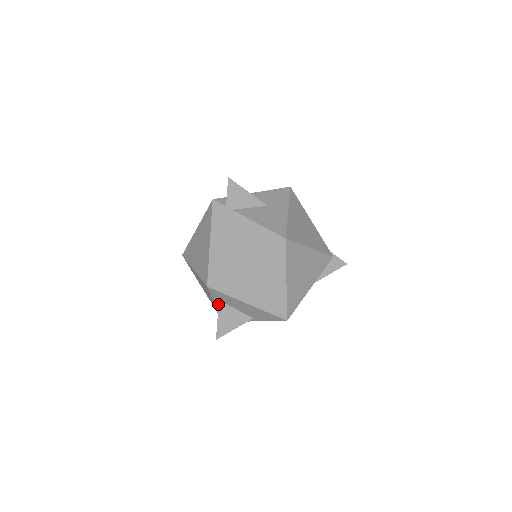
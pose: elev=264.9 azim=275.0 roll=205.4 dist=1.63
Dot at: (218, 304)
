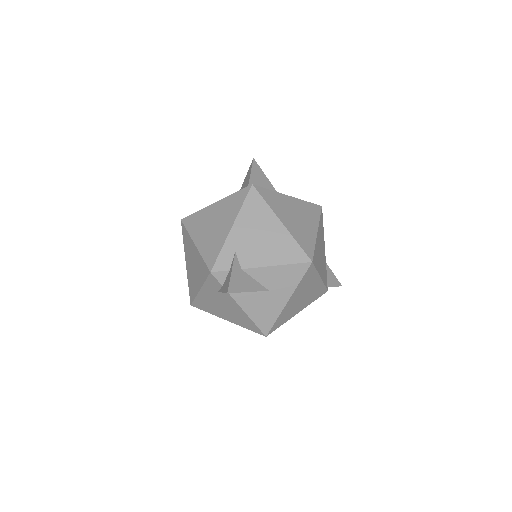
Dot at: occluded
